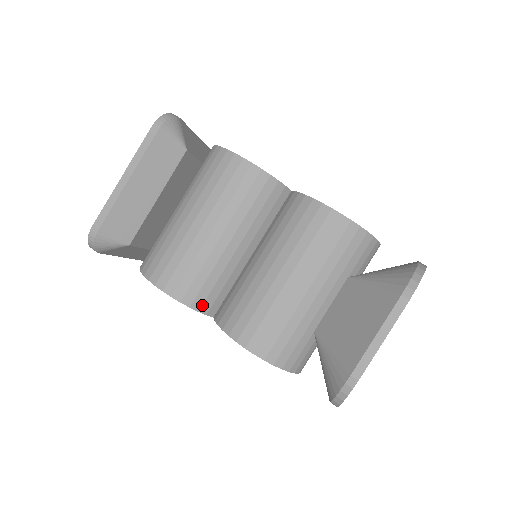
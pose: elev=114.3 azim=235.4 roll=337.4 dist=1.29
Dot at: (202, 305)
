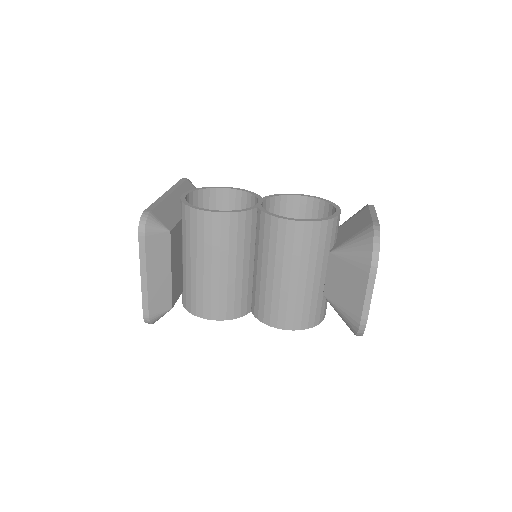
Dot at: (240, 313)
